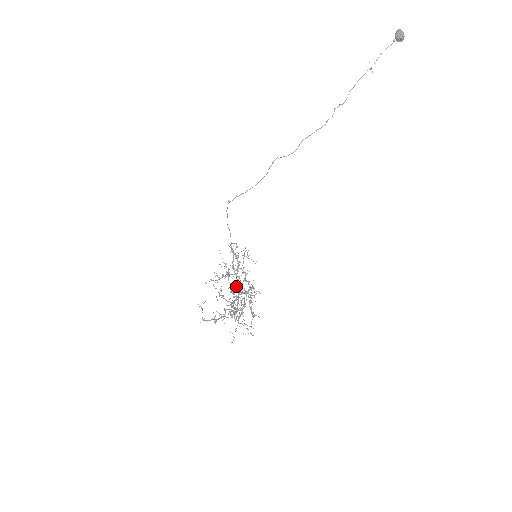
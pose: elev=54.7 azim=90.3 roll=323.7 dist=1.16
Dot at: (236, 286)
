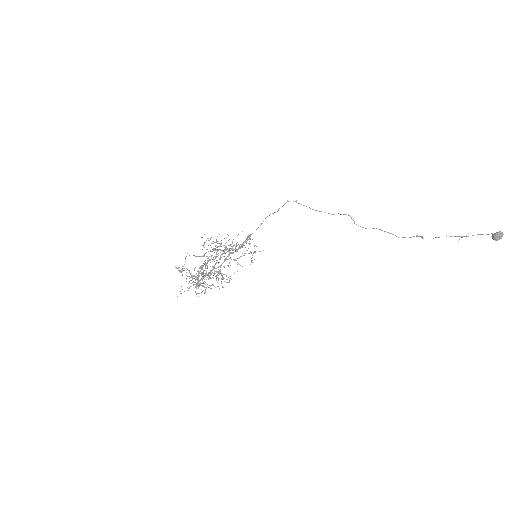
Dot at: (220, 259)
